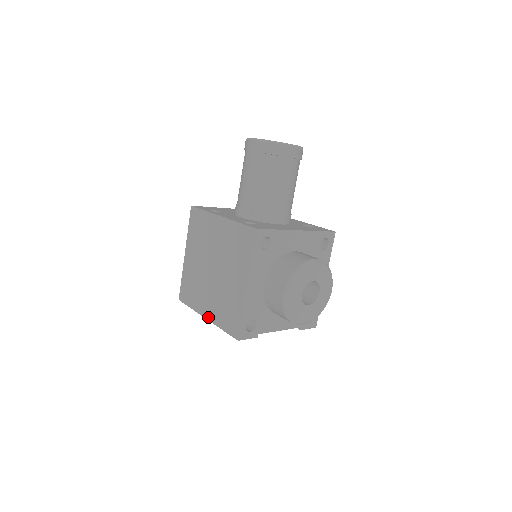
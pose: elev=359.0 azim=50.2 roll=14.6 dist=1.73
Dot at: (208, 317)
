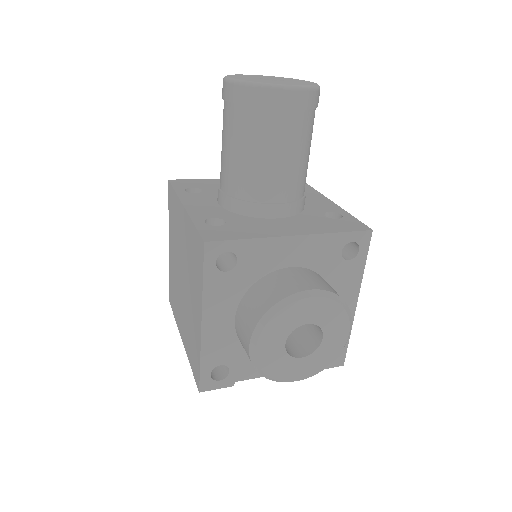
Dot at: (183, 340)
